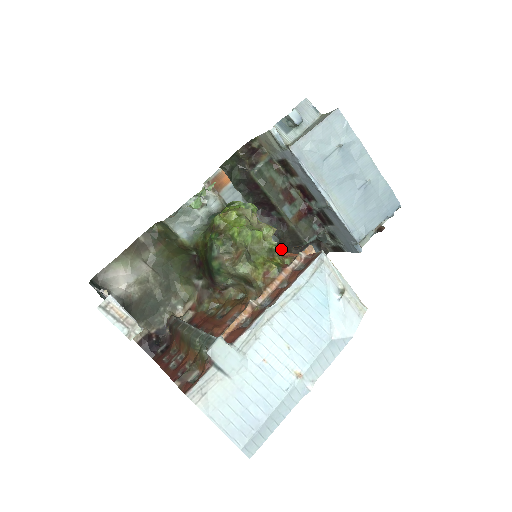
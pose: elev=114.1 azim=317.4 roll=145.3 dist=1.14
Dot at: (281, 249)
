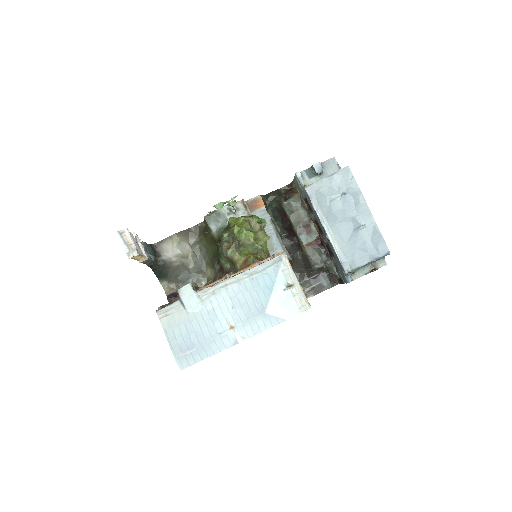
Dot at: (295, 268)
